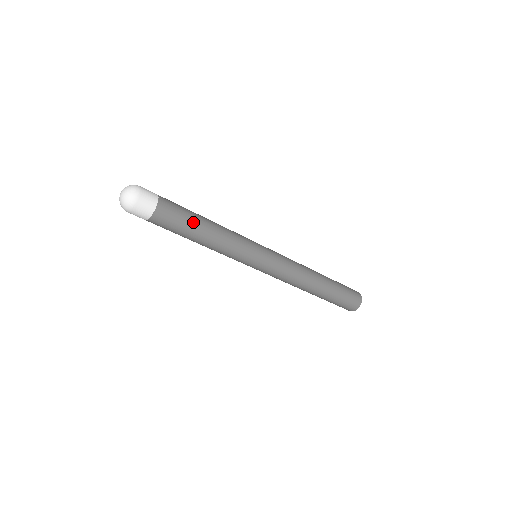
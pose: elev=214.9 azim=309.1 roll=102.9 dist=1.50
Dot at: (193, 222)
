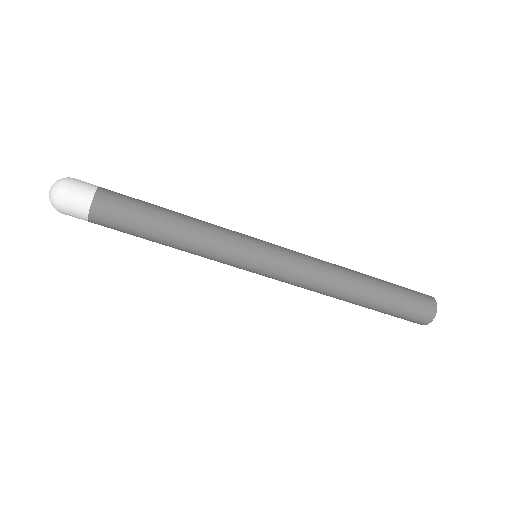
Dot at: (149, 213)
